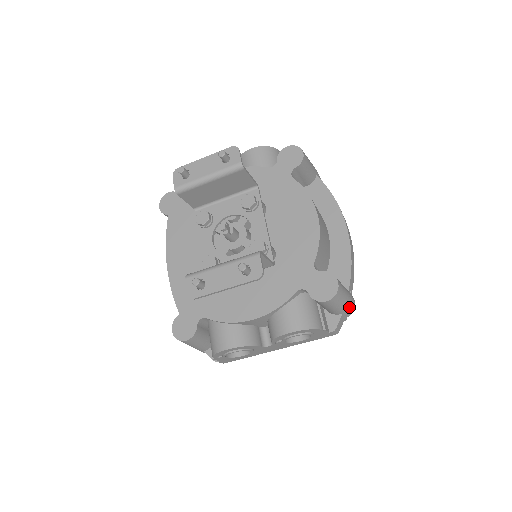
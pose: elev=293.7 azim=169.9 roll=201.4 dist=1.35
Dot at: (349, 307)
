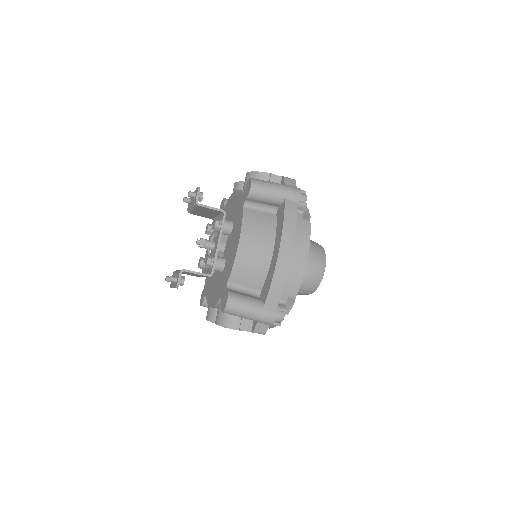
Dot at: (260, 319)
